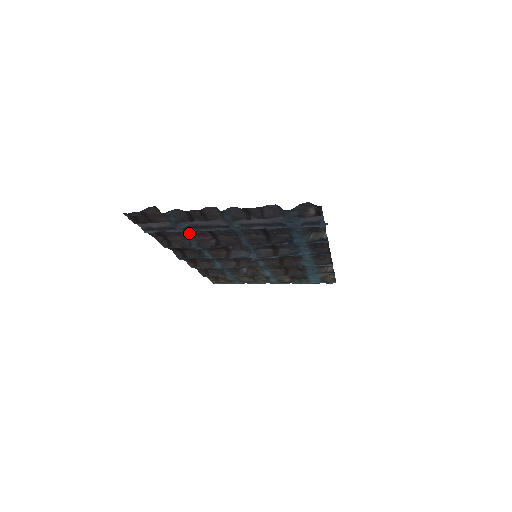
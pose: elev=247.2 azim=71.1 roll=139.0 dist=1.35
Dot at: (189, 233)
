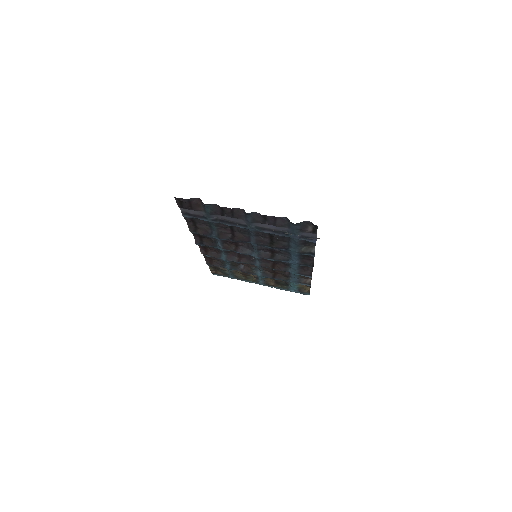
Dot at: (215, 224)
